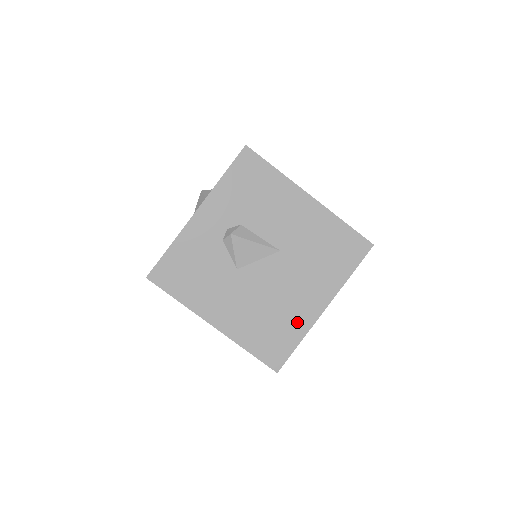
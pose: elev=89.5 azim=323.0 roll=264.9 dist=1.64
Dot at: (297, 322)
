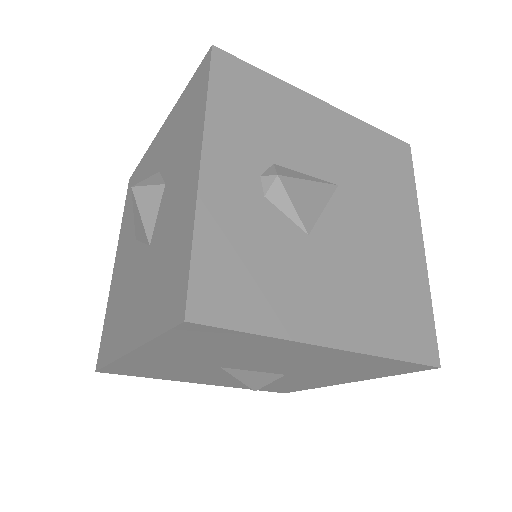
Dot at: (412, 278)
